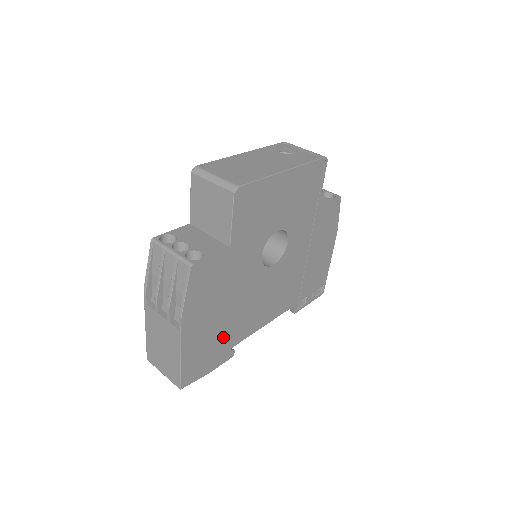
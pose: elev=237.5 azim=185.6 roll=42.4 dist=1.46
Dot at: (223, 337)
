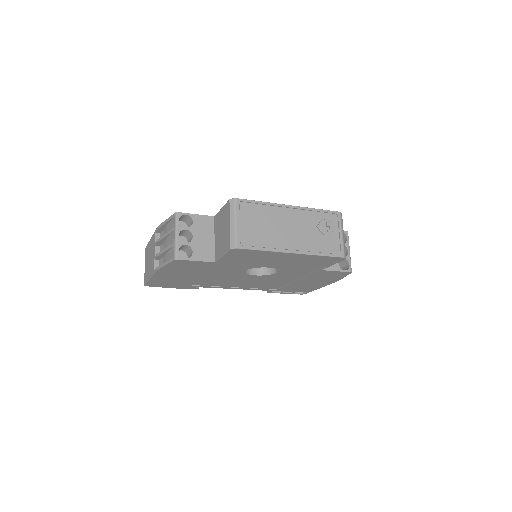
Dot at: (191, 282)
